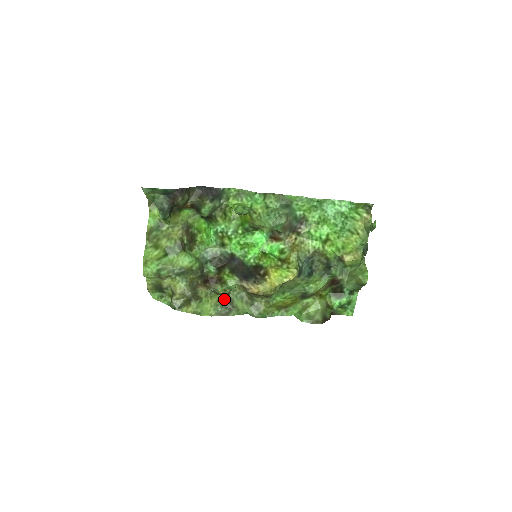
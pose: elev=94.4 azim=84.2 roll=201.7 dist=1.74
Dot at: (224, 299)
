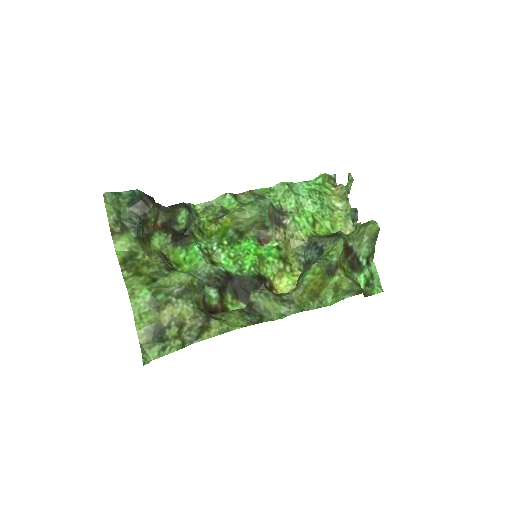
Dot at: (246, 310)
